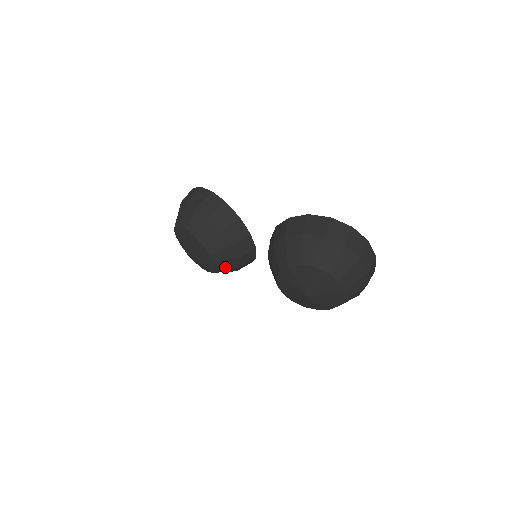
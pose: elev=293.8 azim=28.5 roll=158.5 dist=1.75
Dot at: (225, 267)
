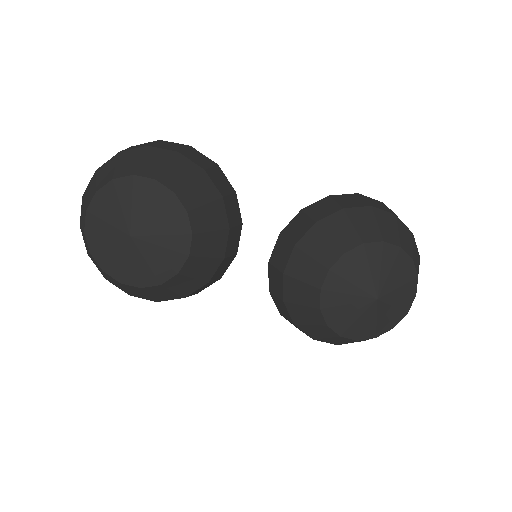
Dot at: (193, 273)
